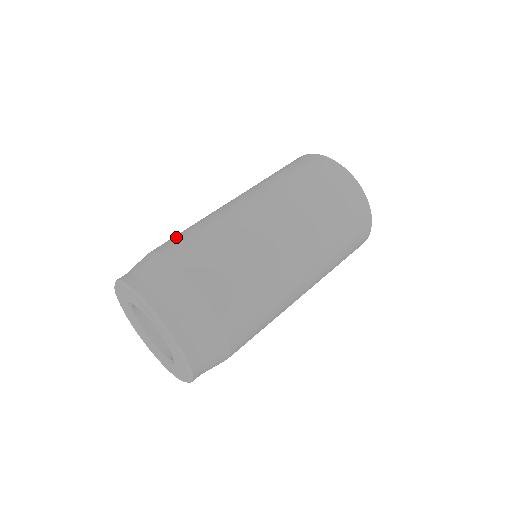
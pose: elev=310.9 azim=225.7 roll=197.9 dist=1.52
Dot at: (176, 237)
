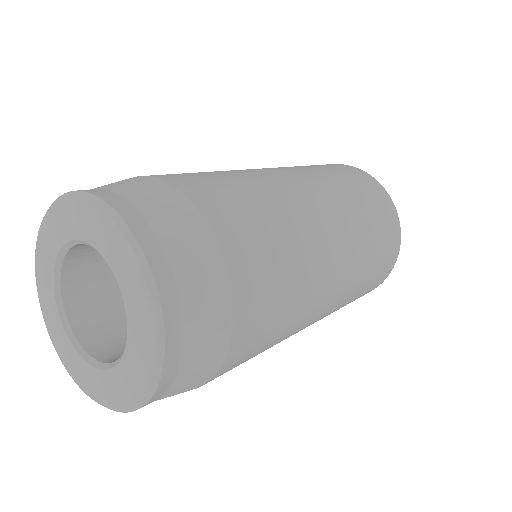
Dot at: occluded
